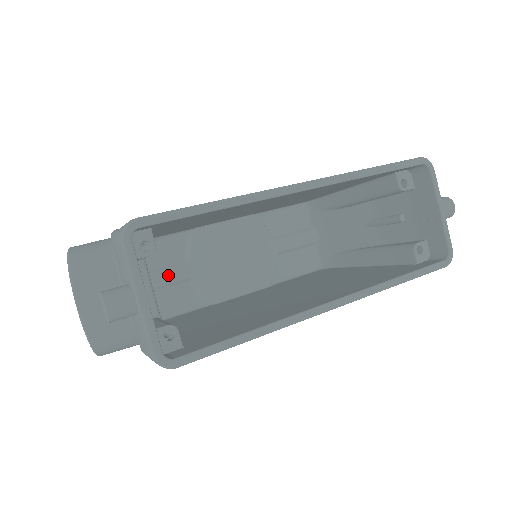
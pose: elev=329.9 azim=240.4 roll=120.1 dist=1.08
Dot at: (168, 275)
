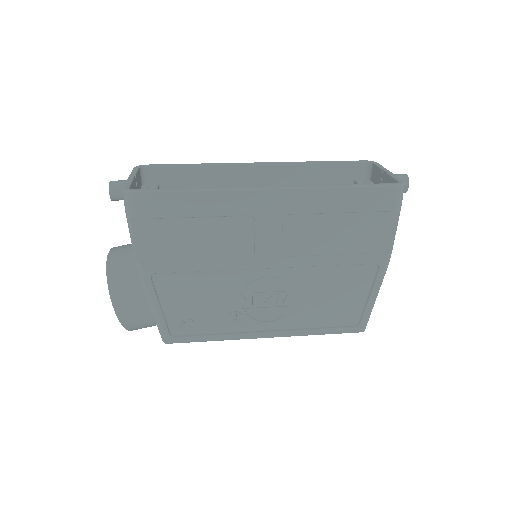
Dot at: occluded
